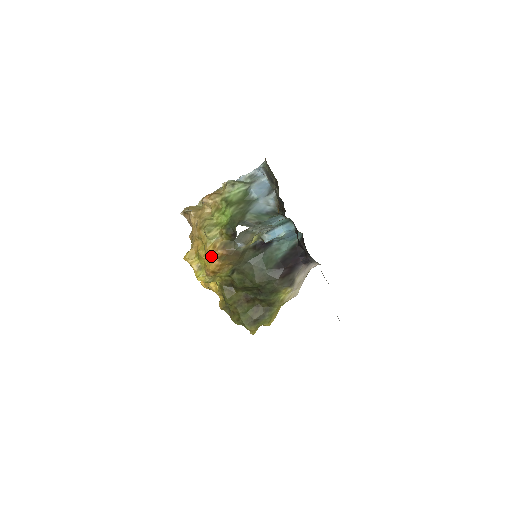
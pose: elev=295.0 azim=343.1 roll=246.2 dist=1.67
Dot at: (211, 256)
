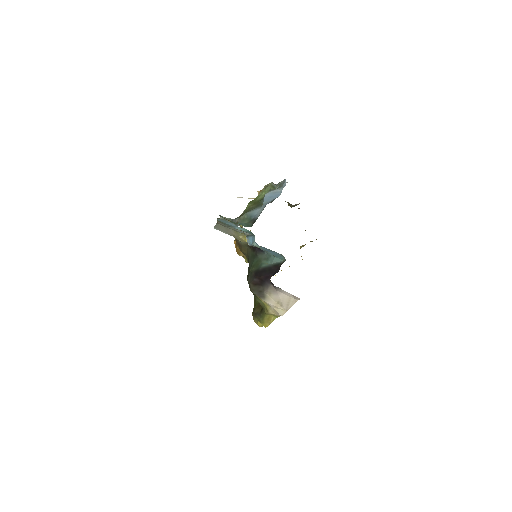
Dot at: occluded
